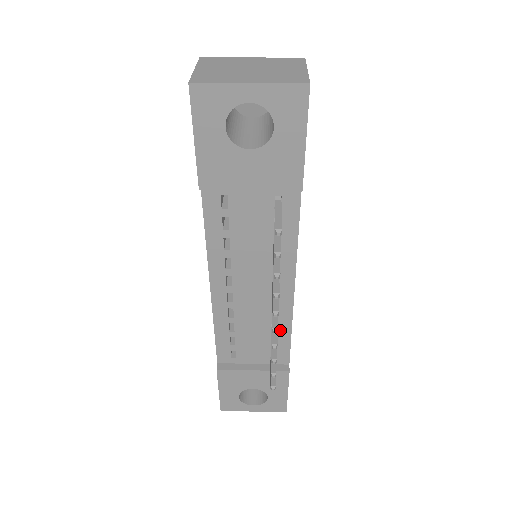
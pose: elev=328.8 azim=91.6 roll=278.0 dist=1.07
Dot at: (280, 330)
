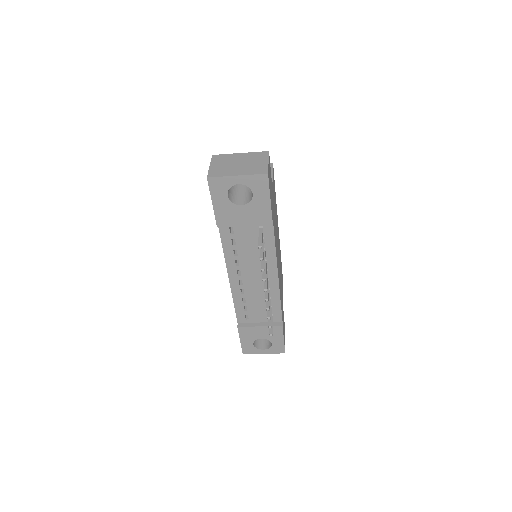
Dot at: (273, 300)
